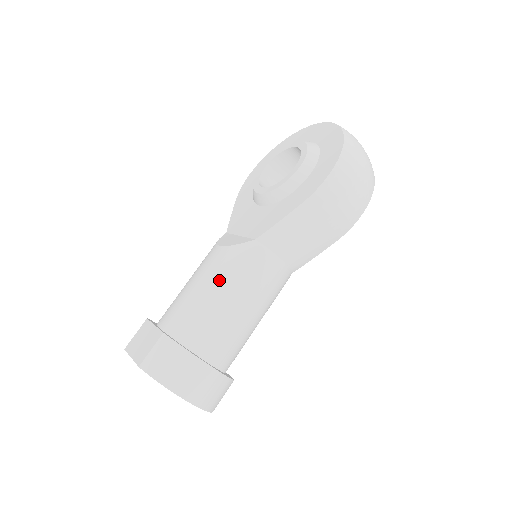
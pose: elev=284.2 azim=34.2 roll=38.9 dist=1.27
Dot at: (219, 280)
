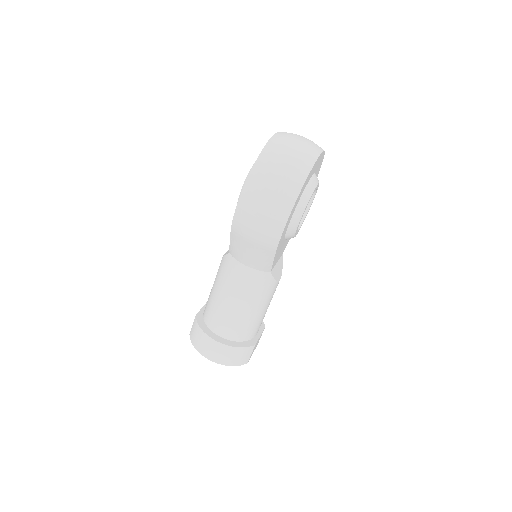
Dot at: (217, 282)
